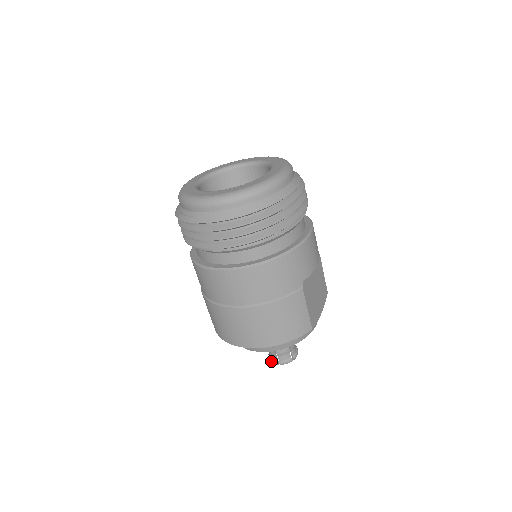
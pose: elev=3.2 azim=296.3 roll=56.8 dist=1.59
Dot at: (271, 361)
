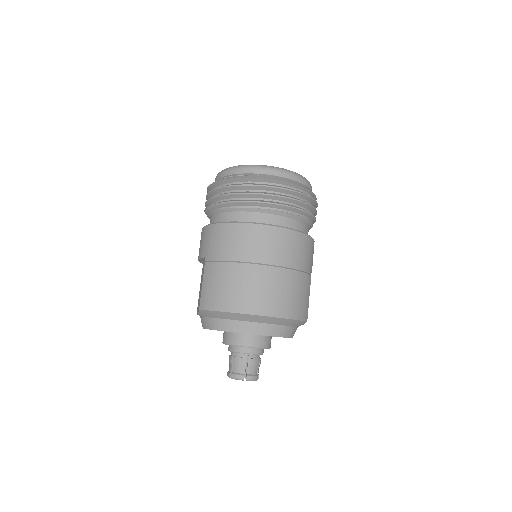
Dot at: (235, 377)
